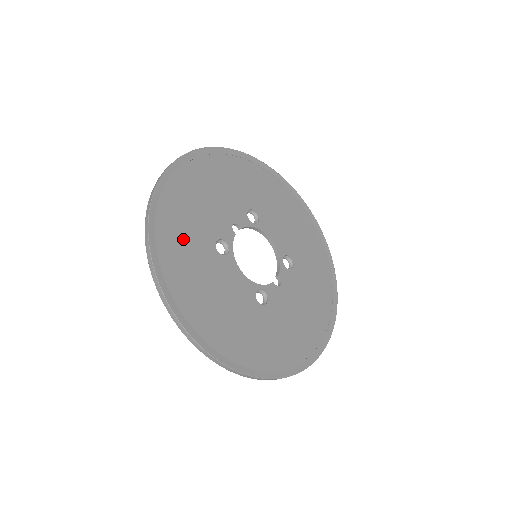
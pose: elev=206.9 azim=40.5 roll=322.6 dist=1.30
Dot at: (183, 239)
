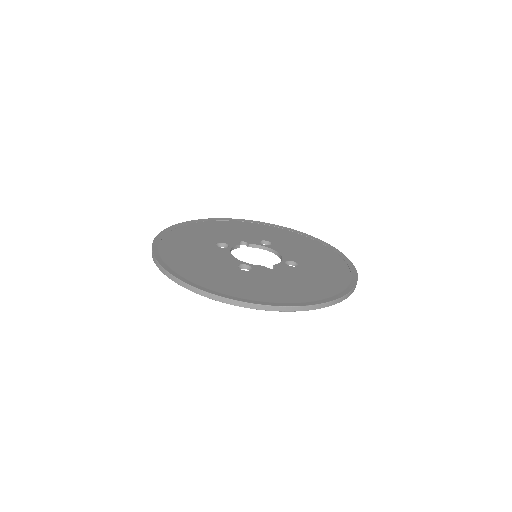
Dot at: (189, 237)
